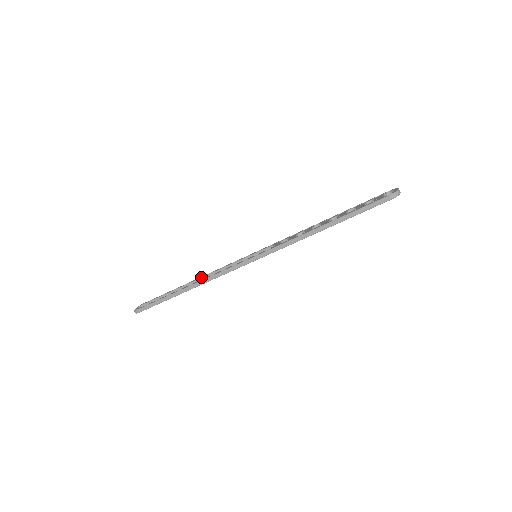
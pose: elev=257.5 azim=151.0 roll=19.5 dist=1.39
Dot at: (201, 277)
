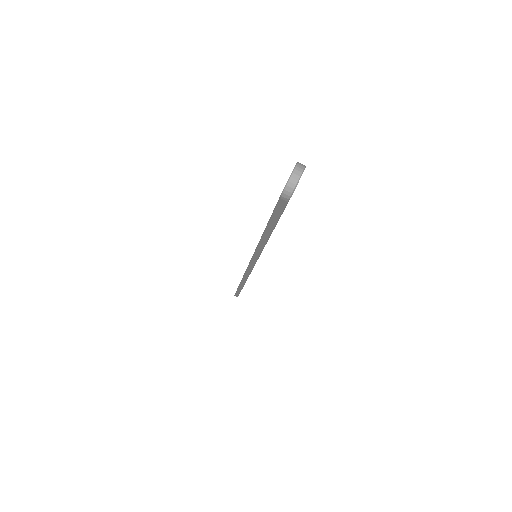
Dot at: occluded
